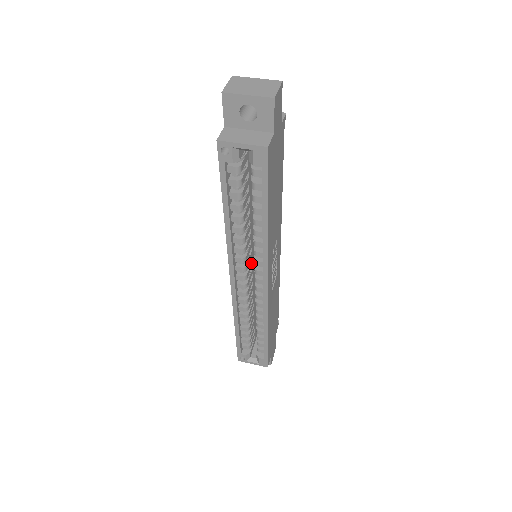
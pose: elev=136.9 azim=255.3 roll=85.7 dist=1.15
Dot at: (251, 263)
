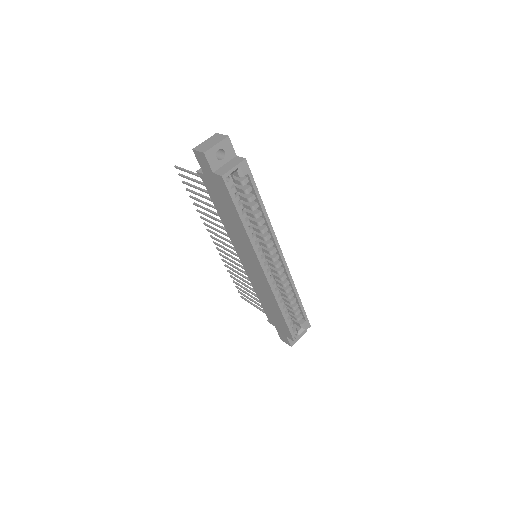
Dot at: occluded
